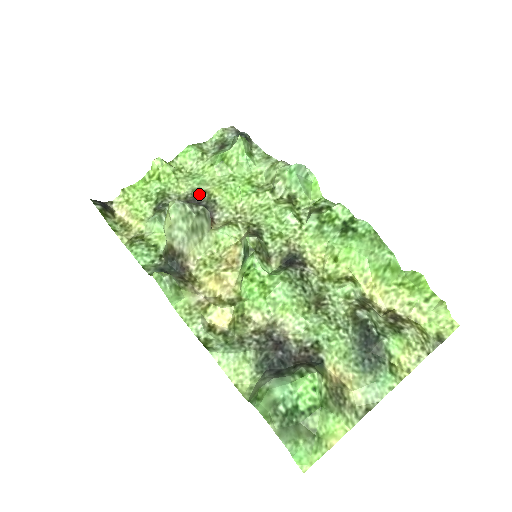
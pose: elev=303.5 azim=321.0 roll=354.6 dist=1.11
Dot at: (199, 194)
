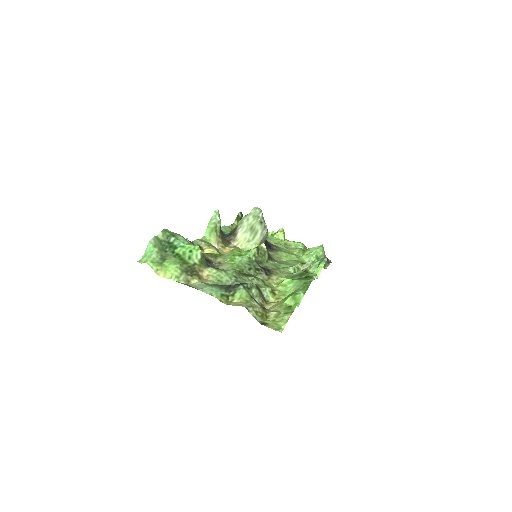
Dot at: (277, 247)
